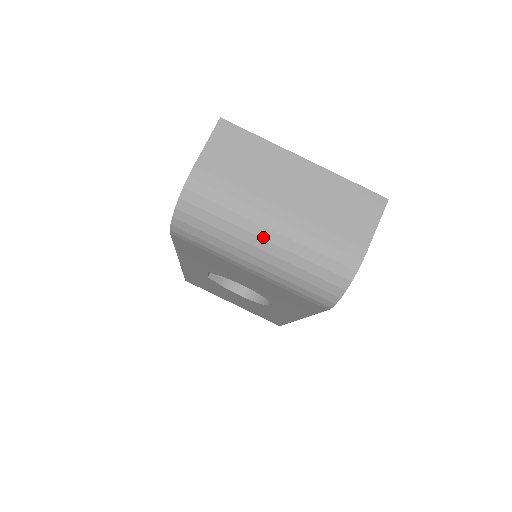
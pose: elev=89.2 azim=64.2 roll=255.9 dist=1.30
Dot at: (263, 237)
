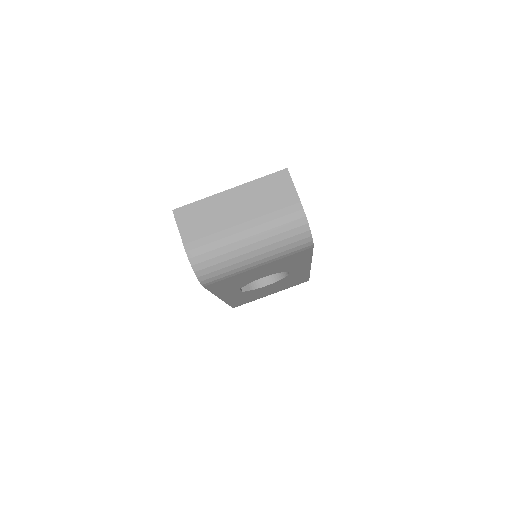
Dot at: (247, 245)
